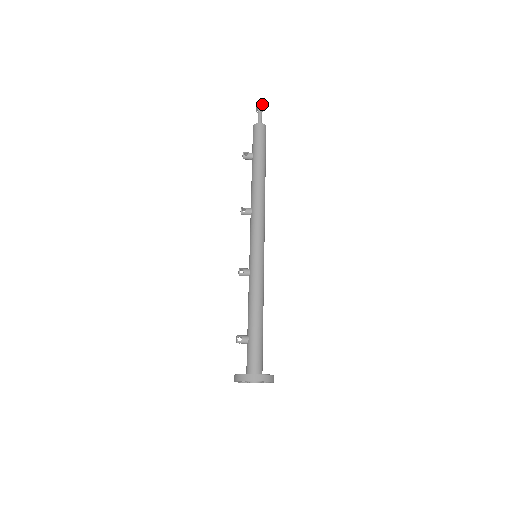
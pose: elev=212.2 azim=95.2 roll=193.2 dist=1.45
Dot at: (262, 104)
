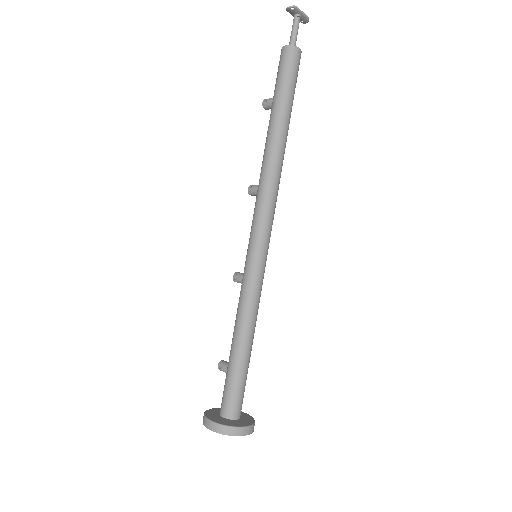
Dot at: (294, 10)
